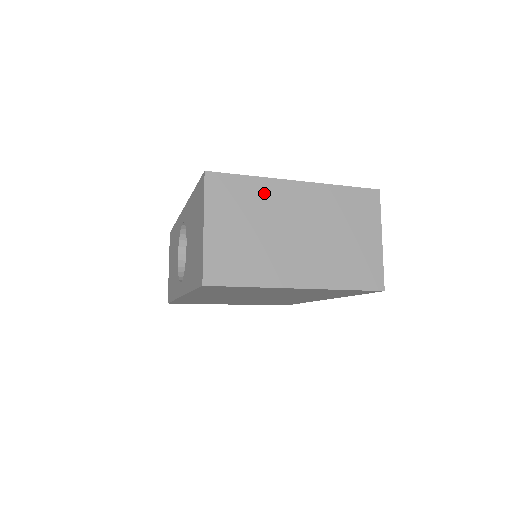
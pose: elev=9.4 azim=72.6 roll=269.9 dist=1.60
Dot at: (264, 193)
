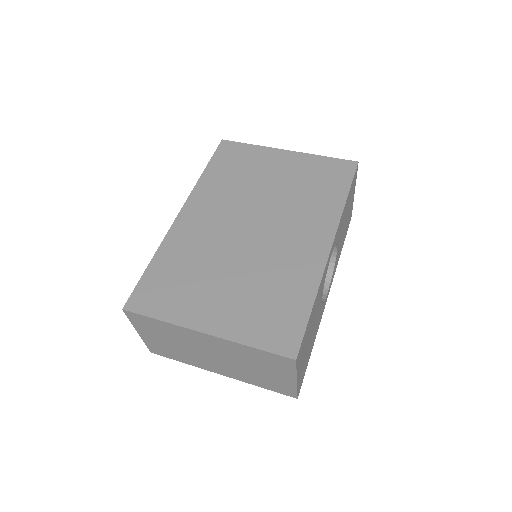
Dot at: (176, 331)
